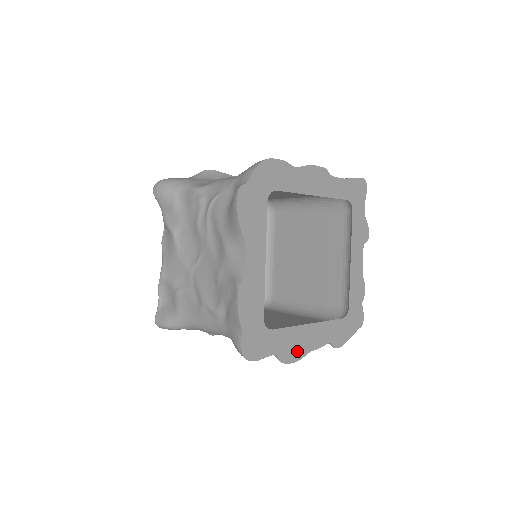
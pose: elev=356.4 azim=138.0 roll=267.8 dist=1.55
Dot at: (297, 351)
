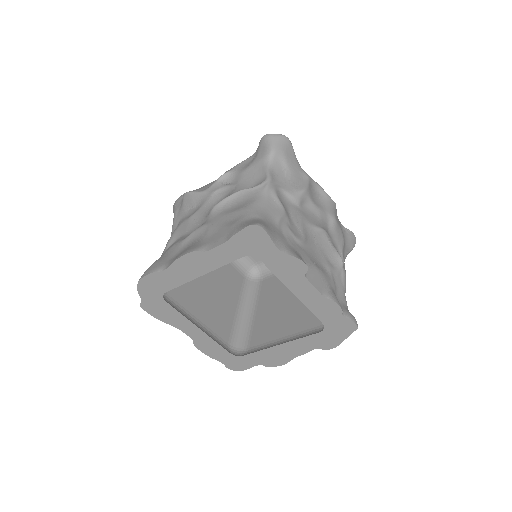
Dot at: (280, 360)
